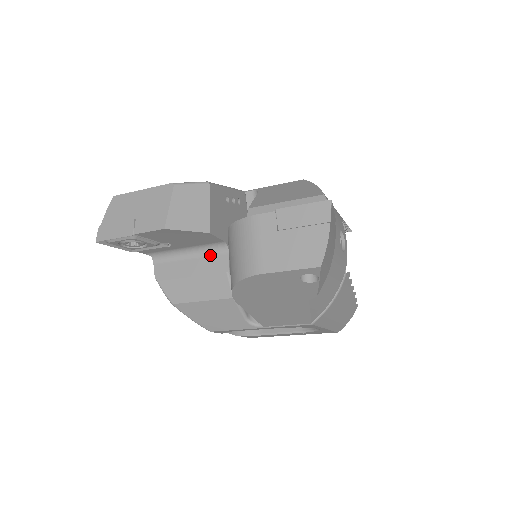
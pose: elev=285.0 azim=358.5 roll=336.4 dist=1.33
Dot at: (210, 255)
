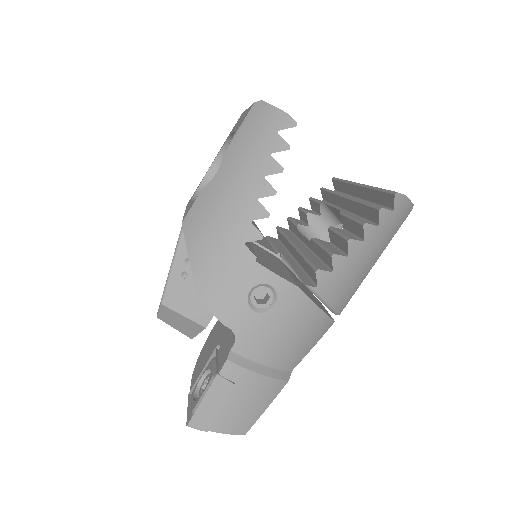
Dot at: occluded
